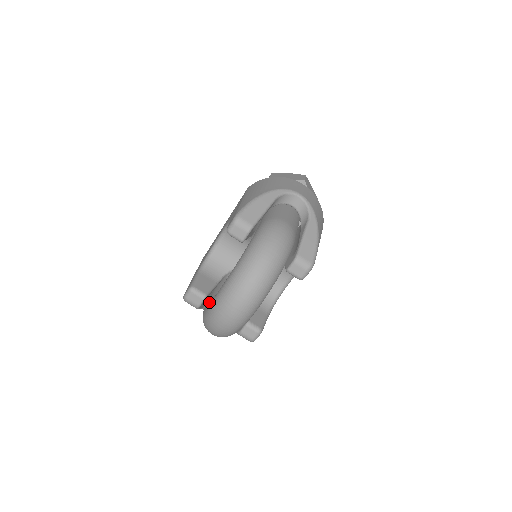
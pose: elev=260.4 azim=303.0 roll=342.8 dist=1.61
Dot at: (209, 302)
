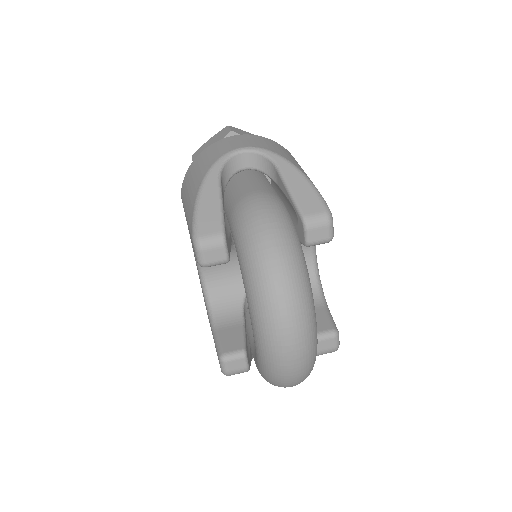
Dot at: (254, 354)
